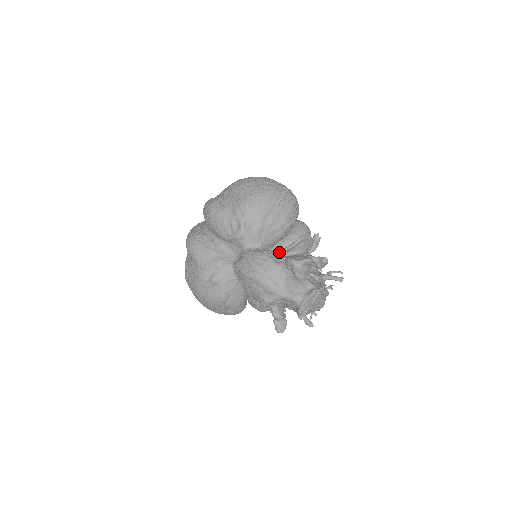
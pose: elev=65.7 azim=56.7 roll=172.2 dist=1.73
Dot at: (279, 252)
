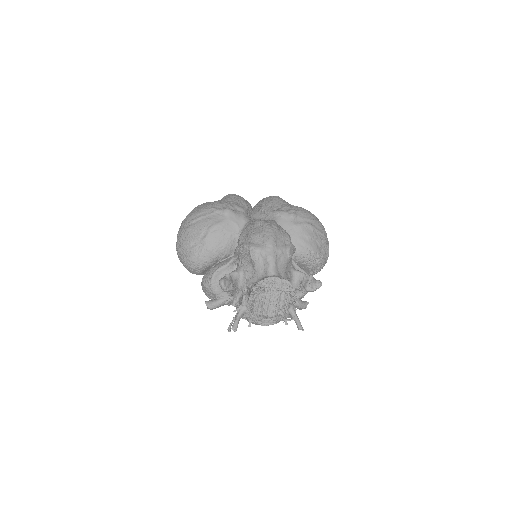
Dot at: occluded
